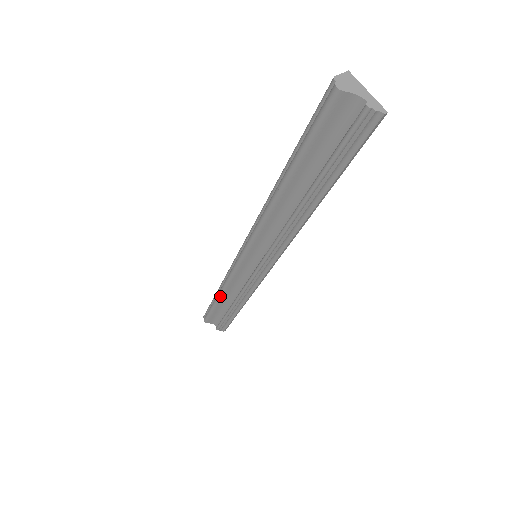
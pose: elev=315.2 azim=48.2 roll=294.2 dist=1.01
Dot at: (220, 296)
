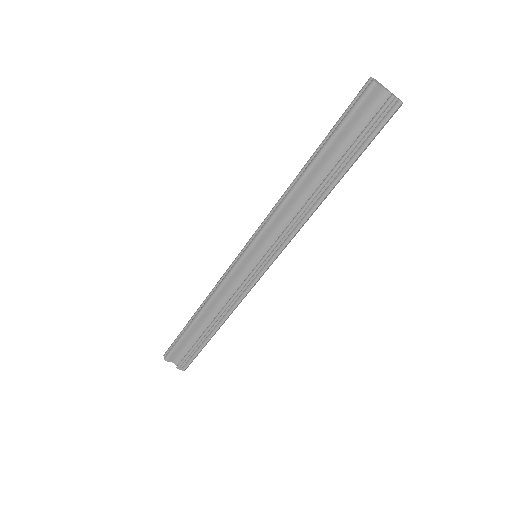
Dot at: (200, 314)
